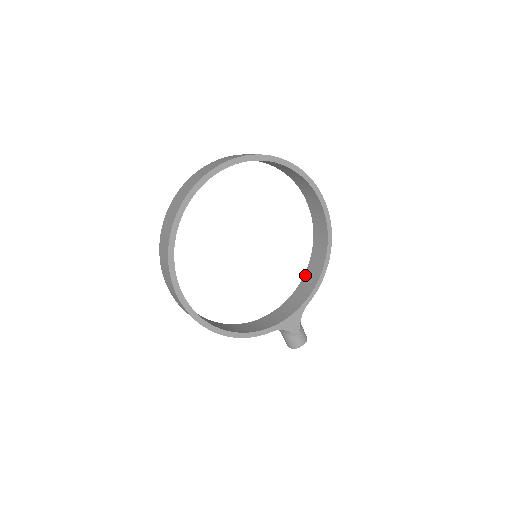
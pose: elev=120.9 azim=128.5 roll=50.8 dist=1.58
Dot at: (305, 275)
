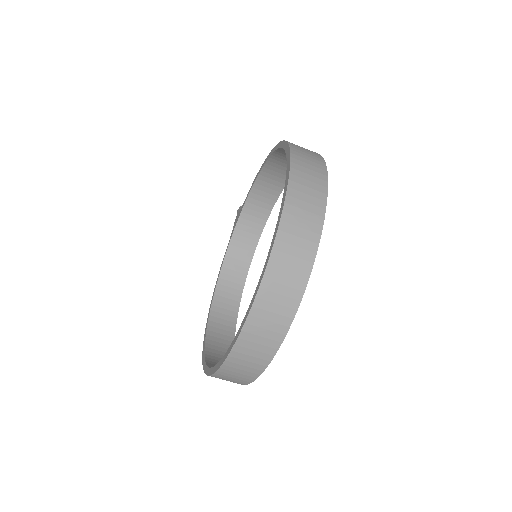
Dot at: (259, 179)
